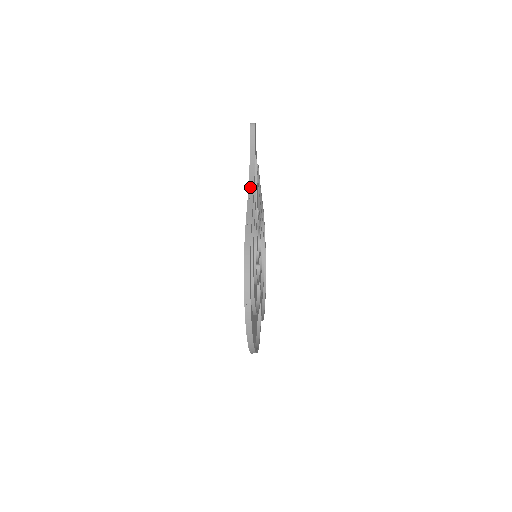
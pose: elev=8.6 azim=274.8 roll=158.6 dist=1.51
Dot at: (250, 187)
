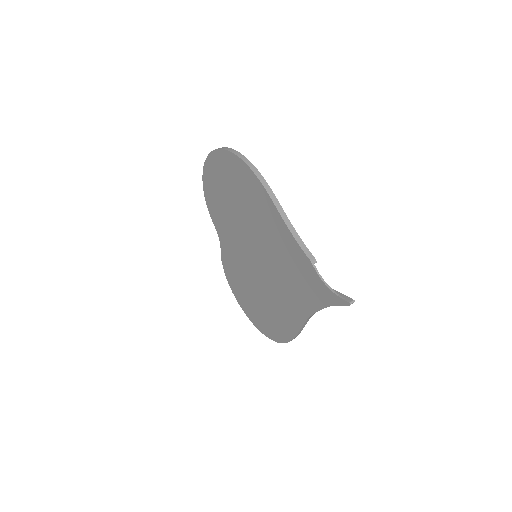
Dot at: occluded
